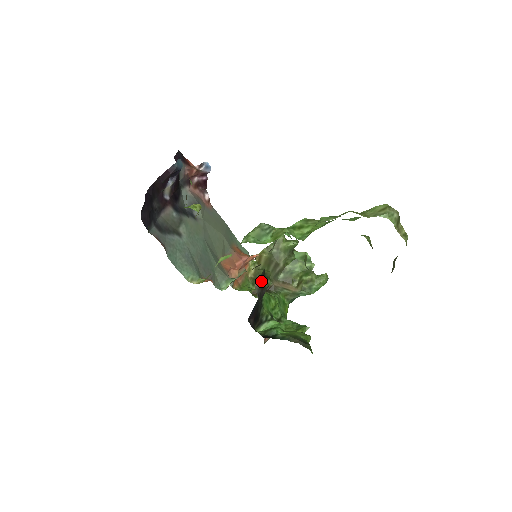
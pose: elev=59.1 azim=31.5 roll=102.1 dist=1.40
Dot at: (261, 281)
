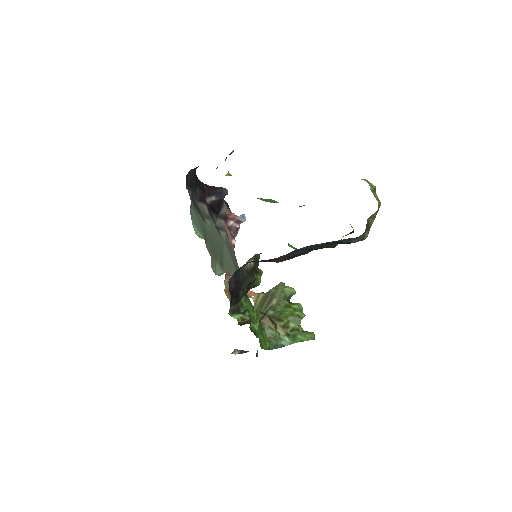
Dot at: (253, 267)
